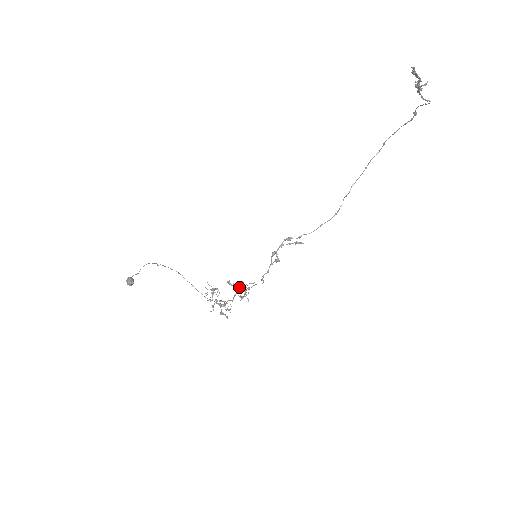
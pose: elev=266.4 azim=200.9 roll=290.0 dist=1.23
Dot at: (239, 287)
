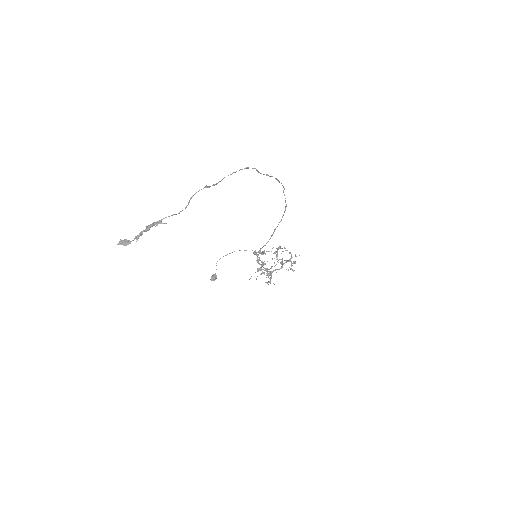
Dot at: occluded
